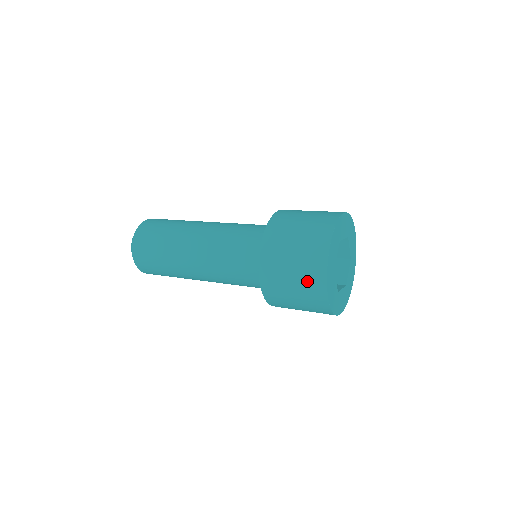
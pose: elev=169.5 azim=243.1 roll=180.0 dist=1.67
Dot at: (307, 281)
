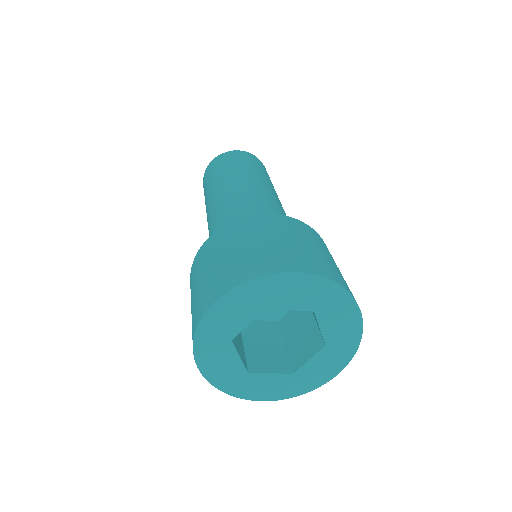
Dot at: occluded
